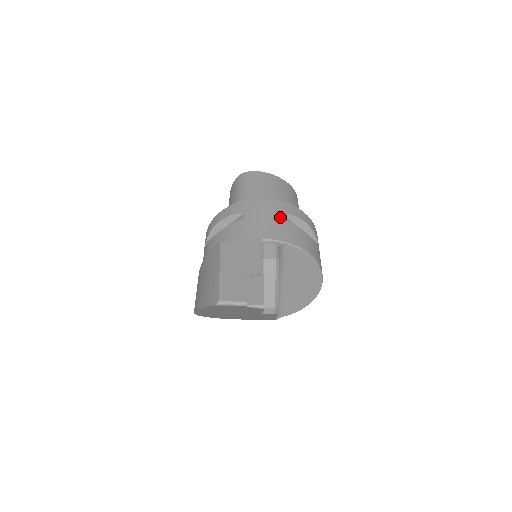
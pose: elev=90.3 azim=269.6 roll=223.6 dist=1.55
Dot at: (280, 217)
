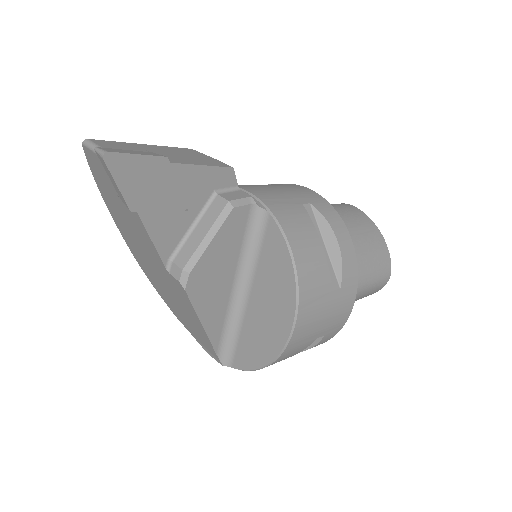
Dot at: (303, 202)
